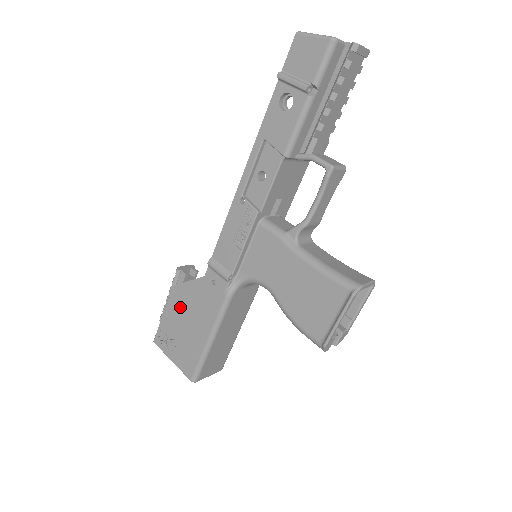
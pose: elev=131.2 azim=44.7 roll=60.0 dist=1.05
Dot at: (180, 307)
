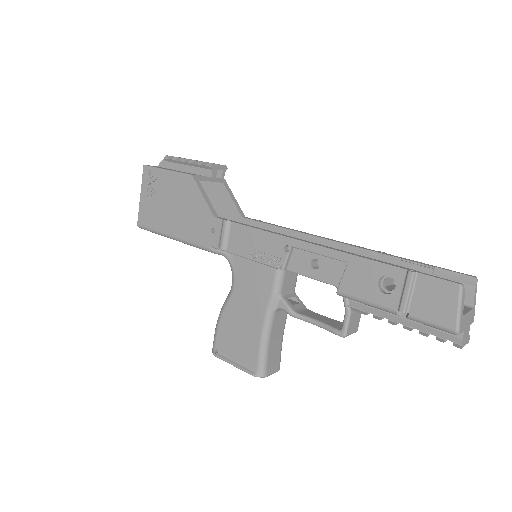
Dot at: (181, 192)
